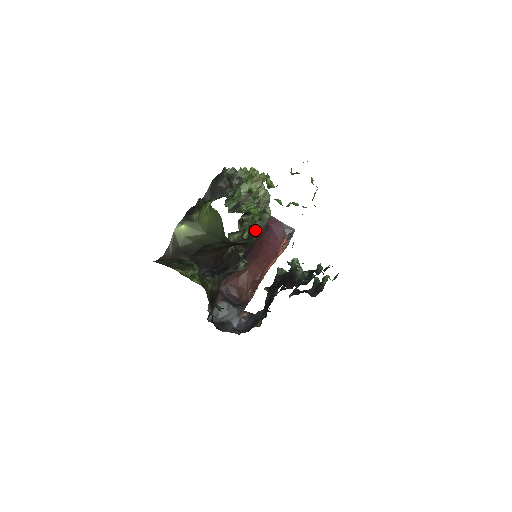
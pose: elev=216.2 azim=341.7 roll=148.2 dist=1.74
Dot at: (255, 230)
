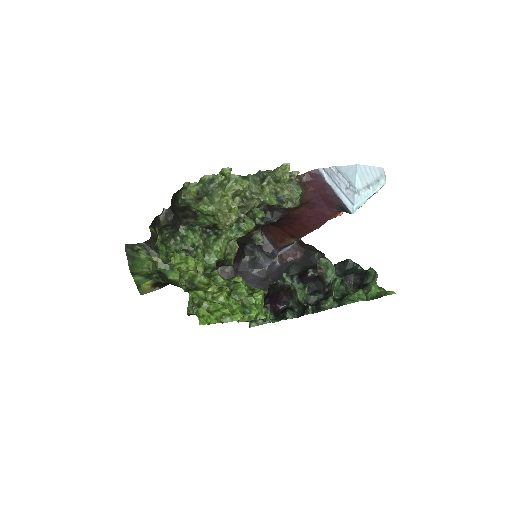
Dot at: (281, 207)
